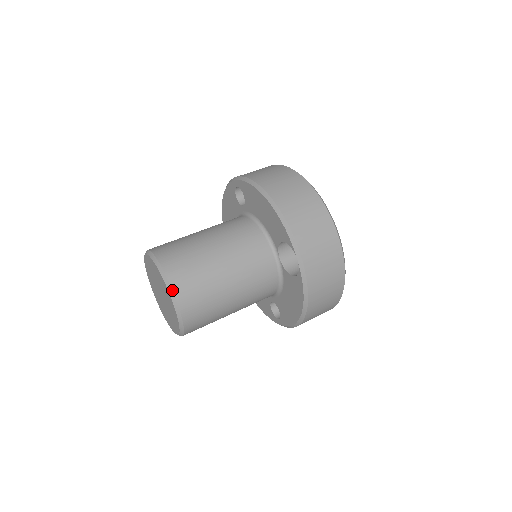
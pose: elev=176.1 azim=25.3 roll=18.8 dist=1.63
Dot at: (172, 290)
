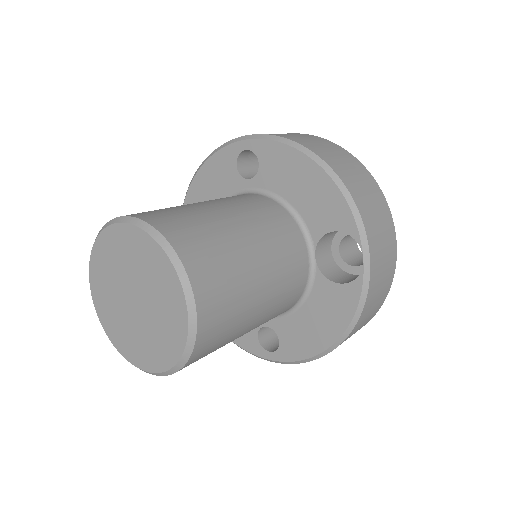
Dot at: (191, 286)
